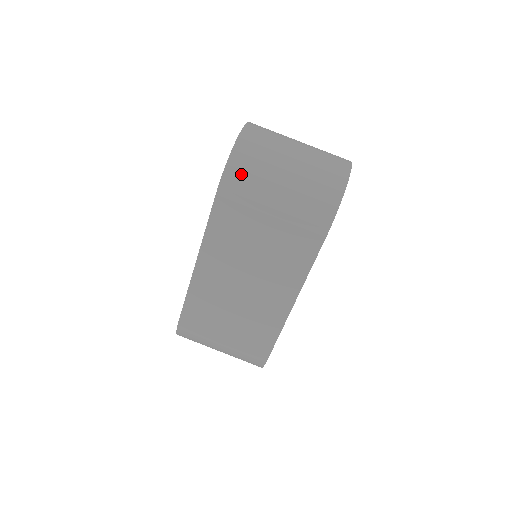
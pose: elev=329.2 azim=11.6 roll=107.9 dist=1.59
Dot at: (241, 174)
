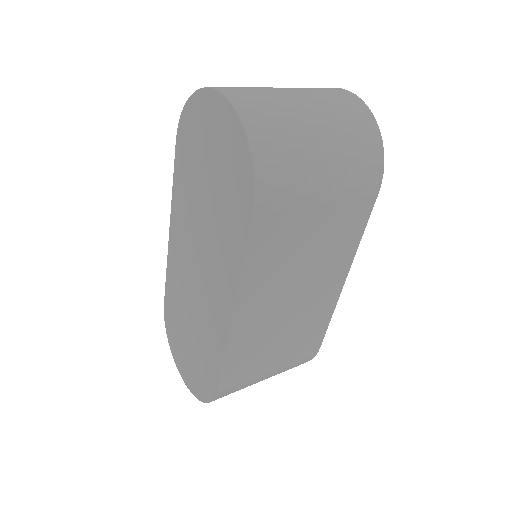
Dot at: (276, 170)
